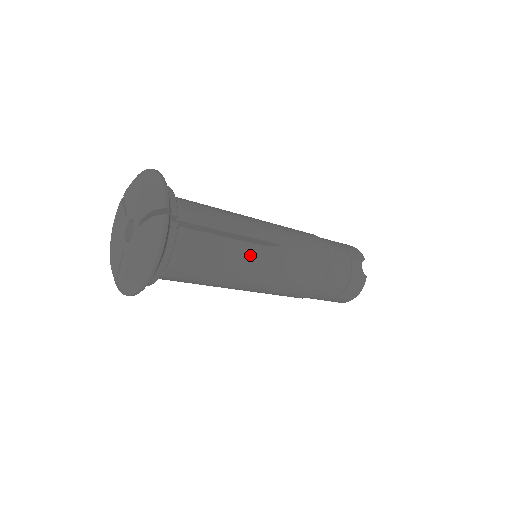
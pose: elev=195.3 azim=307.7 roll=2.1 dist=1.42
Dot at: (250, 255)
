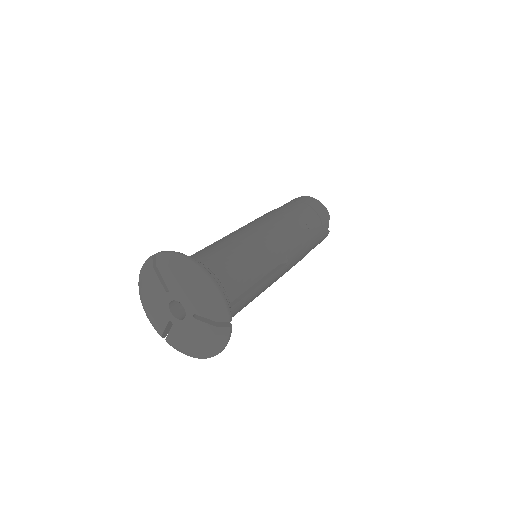
Dot at: (266, 286)
